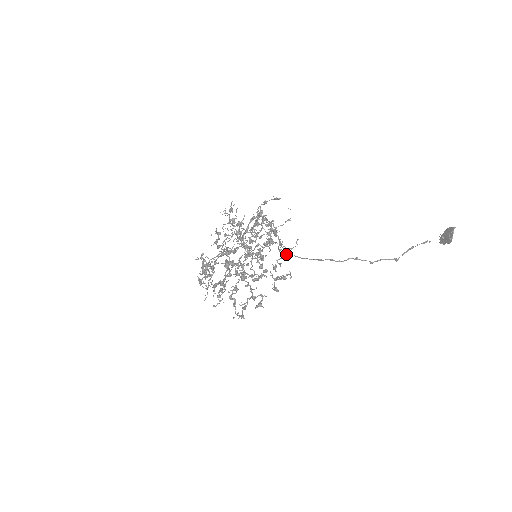
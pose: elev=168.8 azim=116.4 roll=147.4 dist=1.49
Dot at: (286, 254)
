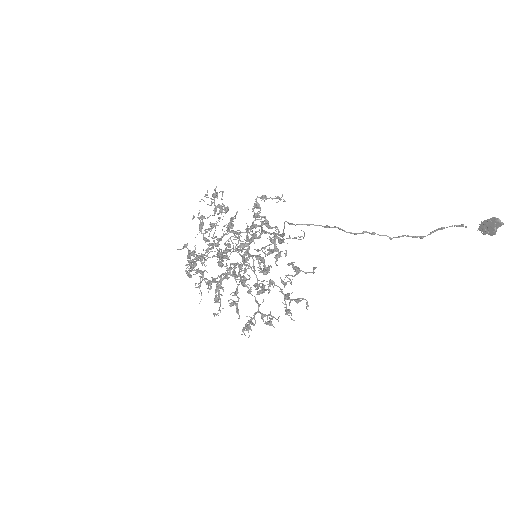
Dot at: occluded
